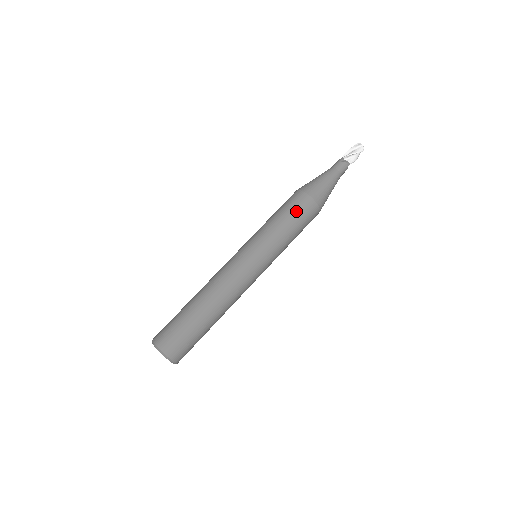
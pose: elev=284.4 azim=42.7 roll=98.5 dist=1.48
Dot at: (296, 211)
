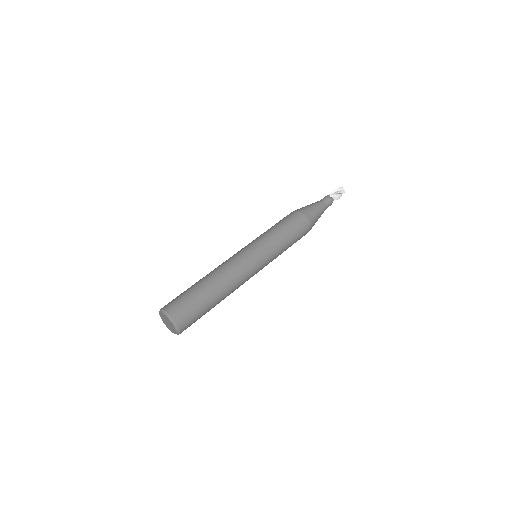
Dot at: (292, 223)
